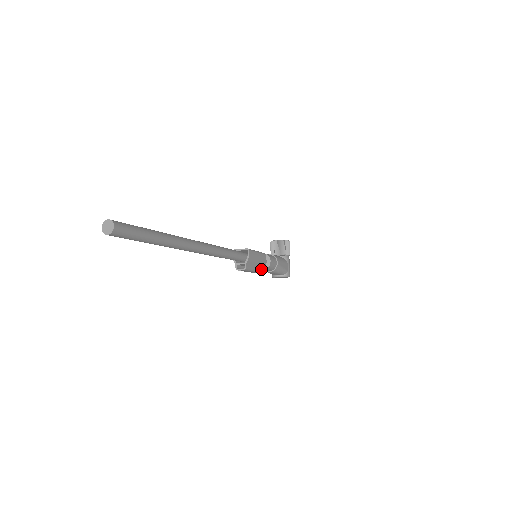
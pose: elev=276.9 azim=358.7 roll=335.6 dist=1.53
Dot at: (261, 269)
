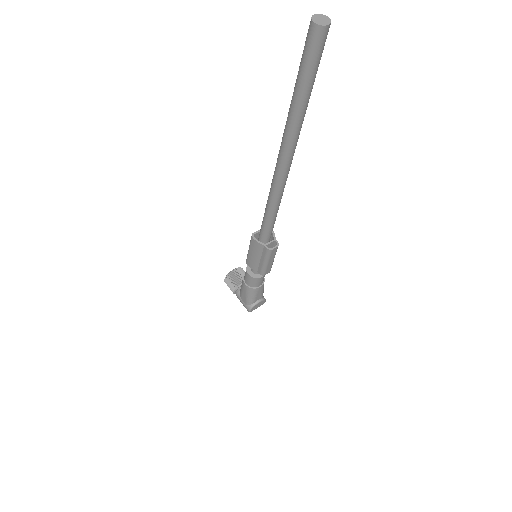
Dot at: occluded
